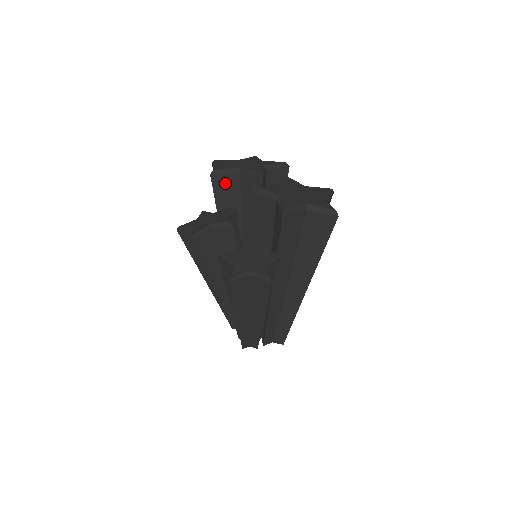
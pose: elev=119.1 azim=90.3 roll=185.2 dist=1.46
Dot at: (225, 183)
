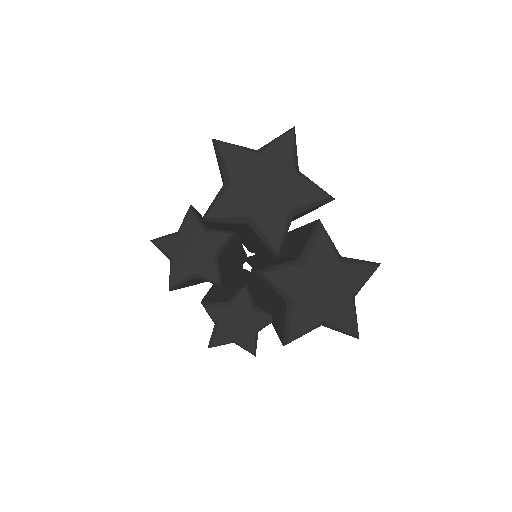
Dot at: (223, 224)
